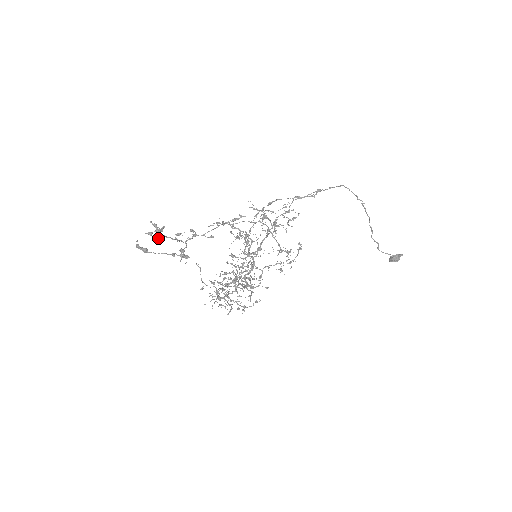
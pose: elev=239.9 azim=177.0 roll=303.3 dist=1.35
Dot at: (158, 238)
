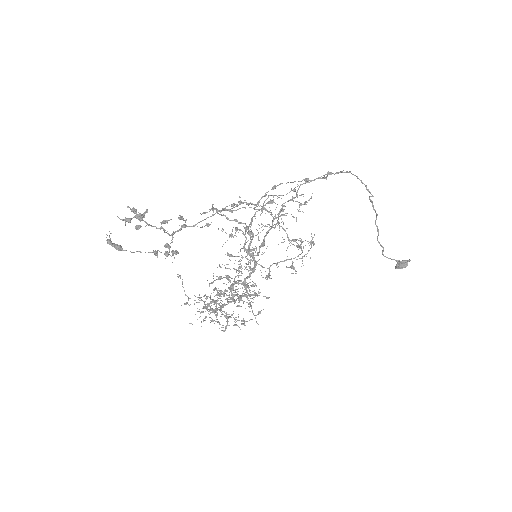
Dot at: (139, 226)
